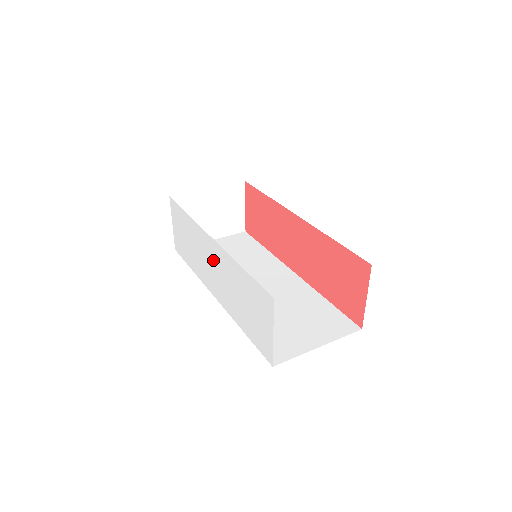
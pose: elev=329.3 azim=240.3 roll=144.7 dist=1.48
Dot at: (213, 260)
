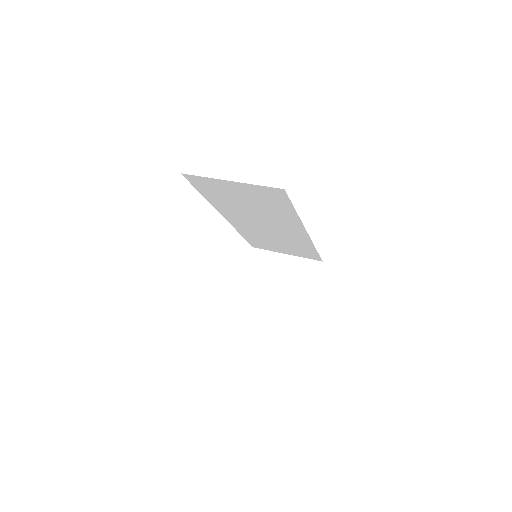
Dot at: occluded
